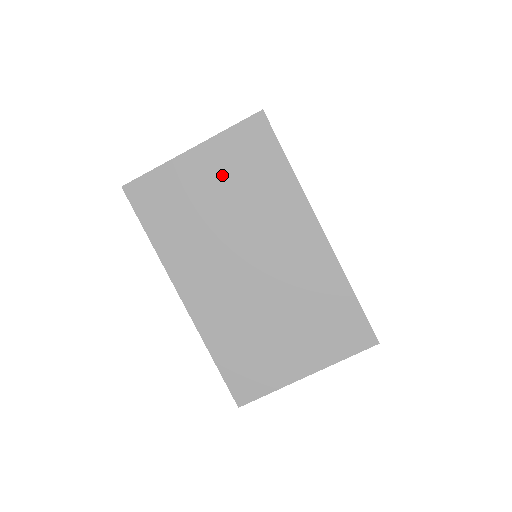
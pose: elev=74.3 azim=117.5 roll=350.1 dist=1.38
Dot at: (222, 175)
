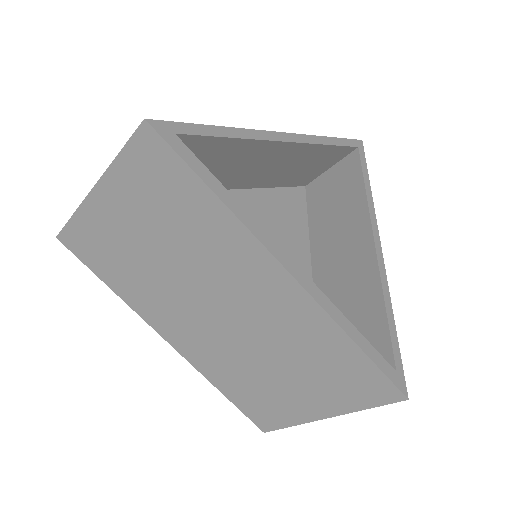
Dot at: (140, 215)
